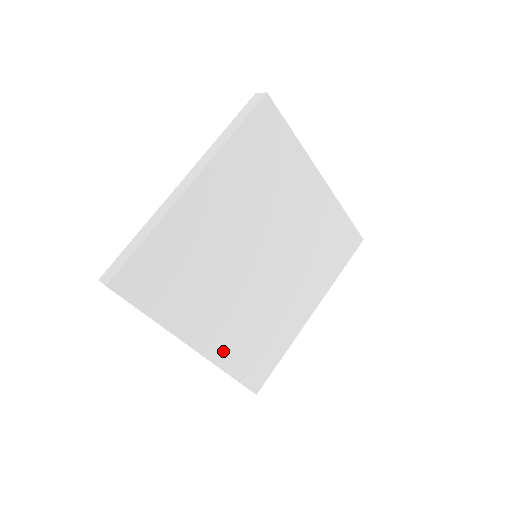
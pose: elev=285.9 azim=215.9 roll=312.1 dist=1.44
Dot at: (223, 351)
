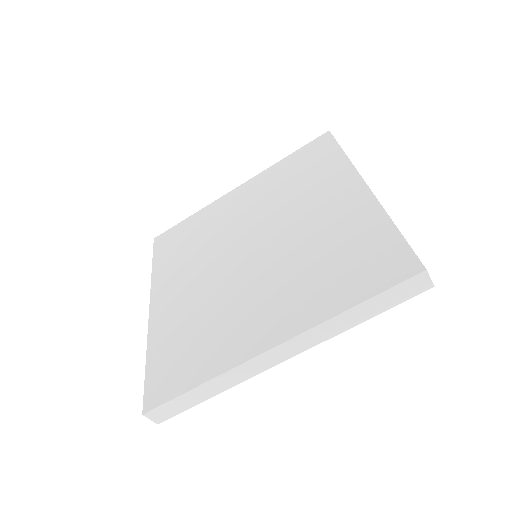
Dot at: occluded
